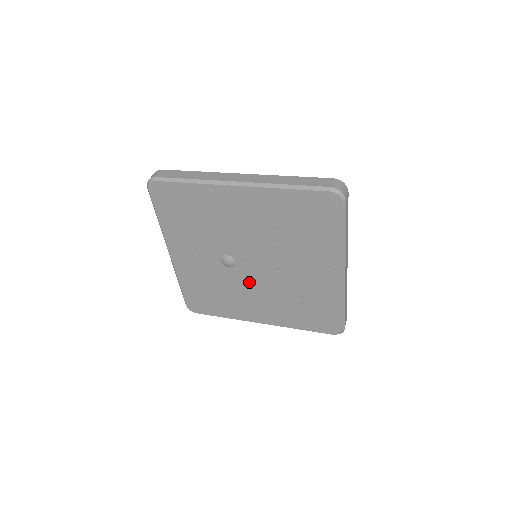
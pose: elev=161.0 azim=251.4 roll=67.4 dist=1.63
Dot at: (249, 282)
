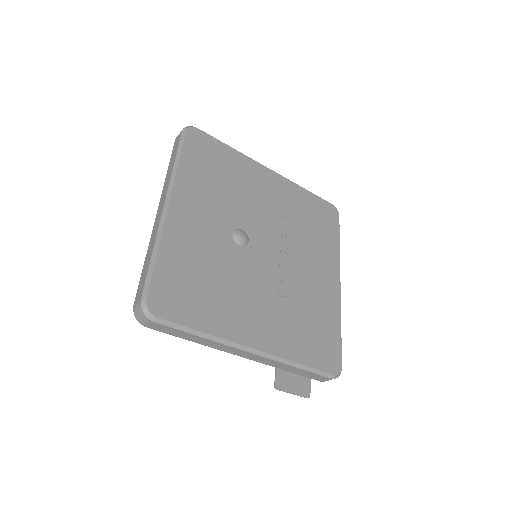
Dot at: (256, 273)
